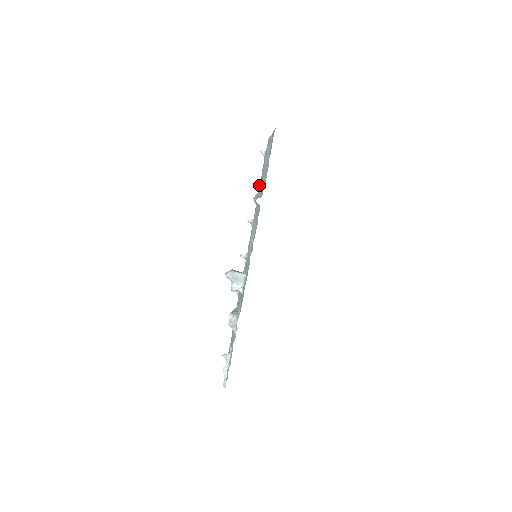
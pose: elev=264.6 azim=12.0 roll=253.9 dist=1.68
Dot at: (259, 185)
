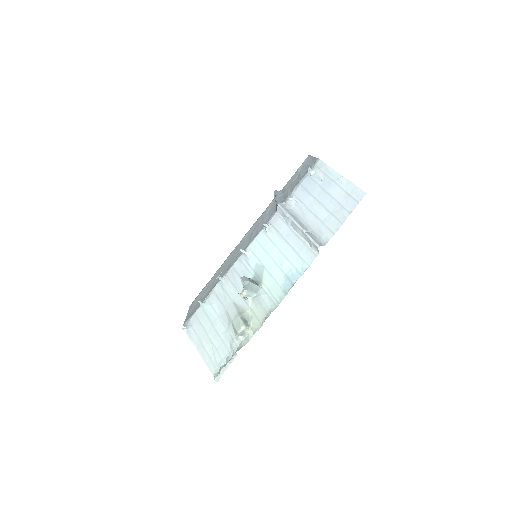
Dot at: (294, 200)
